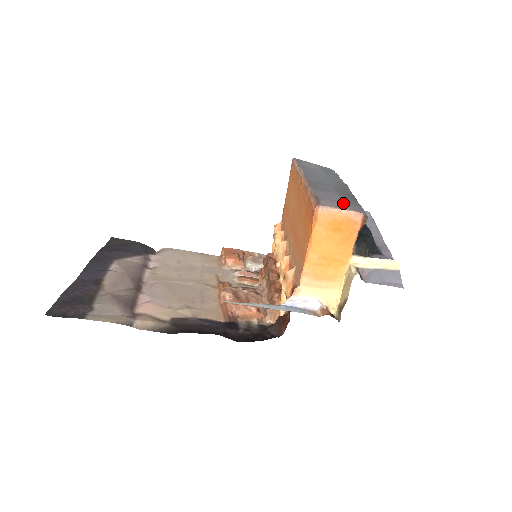
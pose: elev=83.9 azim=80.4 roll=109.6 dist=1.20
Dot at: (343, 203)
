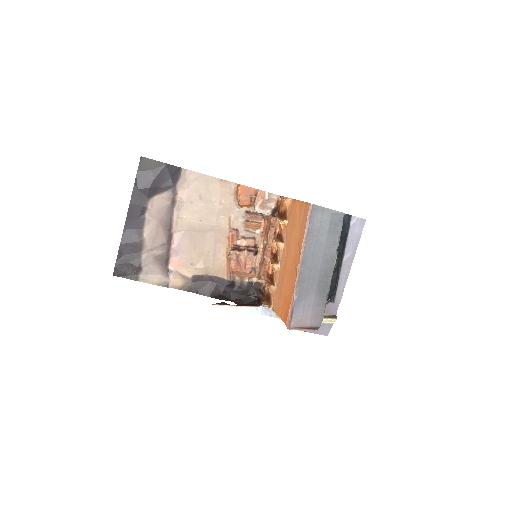
Dot at: (311, 312)
